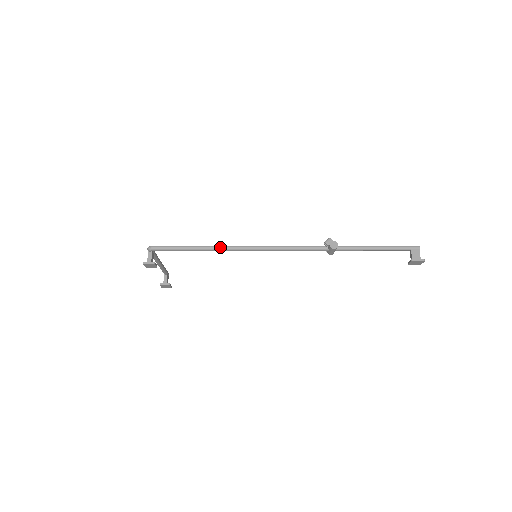
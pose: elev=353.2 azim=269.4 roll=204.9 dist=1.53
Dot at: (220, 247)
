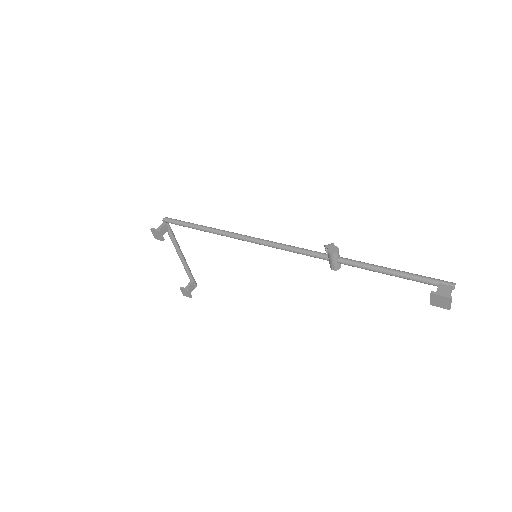
Dot at: (220, 230)
